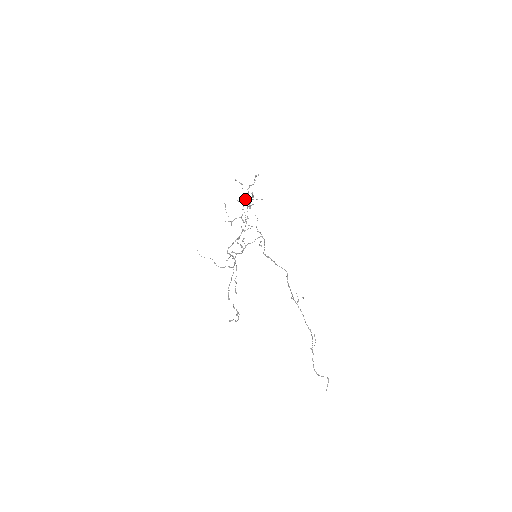
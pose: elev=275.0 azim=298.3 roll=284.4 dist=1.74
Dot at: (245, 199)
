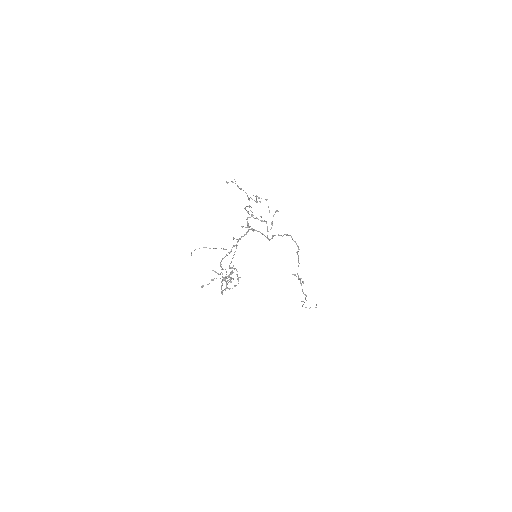
Dot at: occluded
